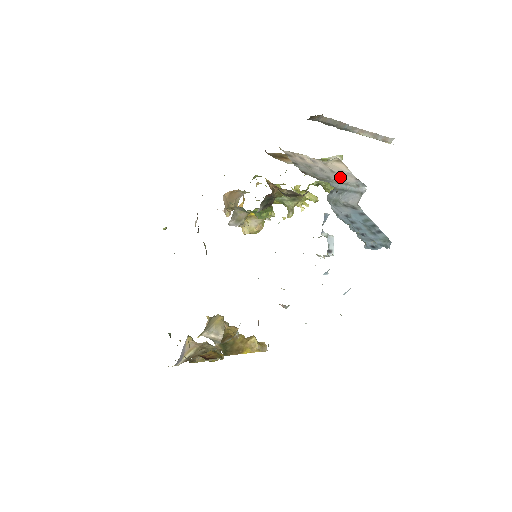
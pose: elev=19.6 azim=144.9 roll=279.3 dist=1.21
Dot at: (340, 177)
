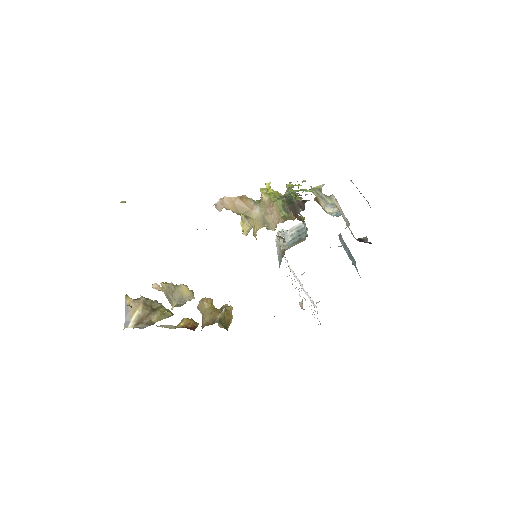
Dot at: occluded
